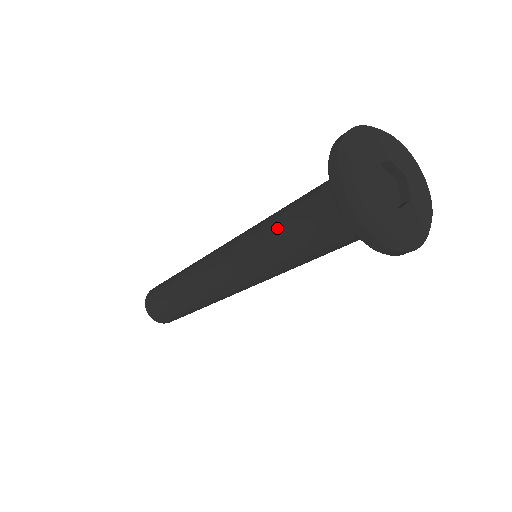
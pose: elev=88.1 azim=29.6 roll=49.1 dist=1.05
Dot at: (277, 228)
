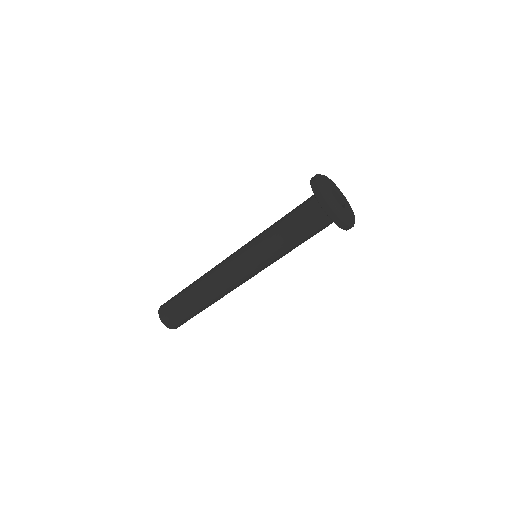
Dot at: (277, 222)
